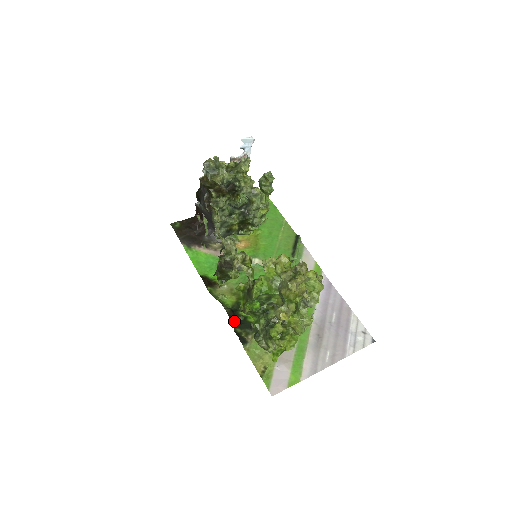
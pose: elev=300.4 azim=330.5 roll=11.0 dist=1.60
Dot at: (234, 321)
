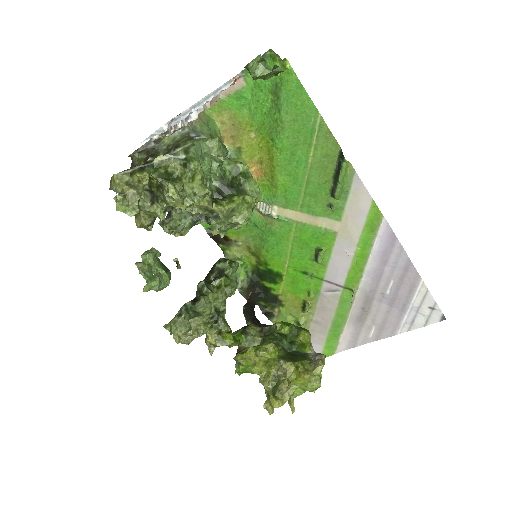
Dot at: (255, 295)
